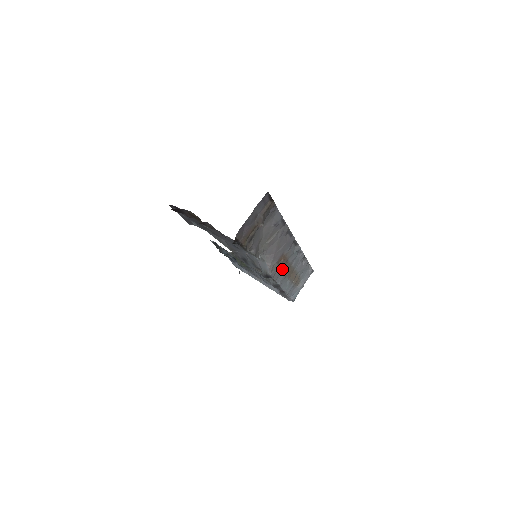
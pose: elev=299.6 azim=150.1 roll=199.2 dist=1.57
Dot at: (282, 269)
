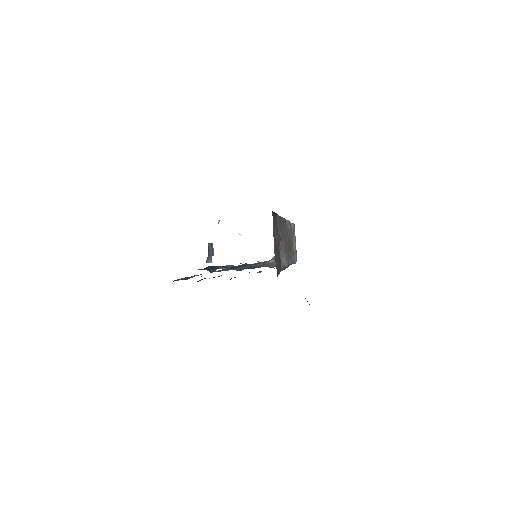
Dot at: (288, 251)
